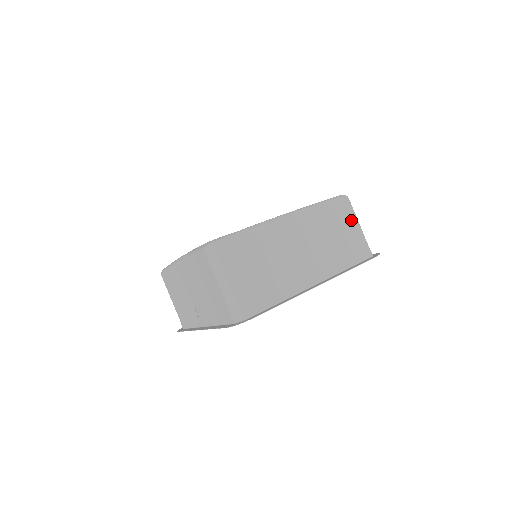
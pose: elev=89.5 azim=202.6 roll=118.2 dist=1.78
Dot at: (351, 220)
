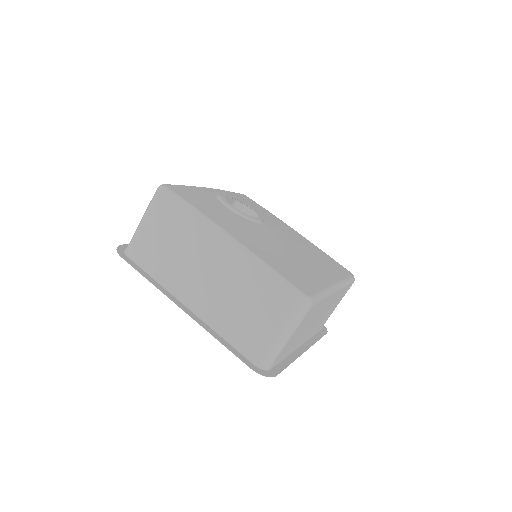
Dot at: (278, 320)
